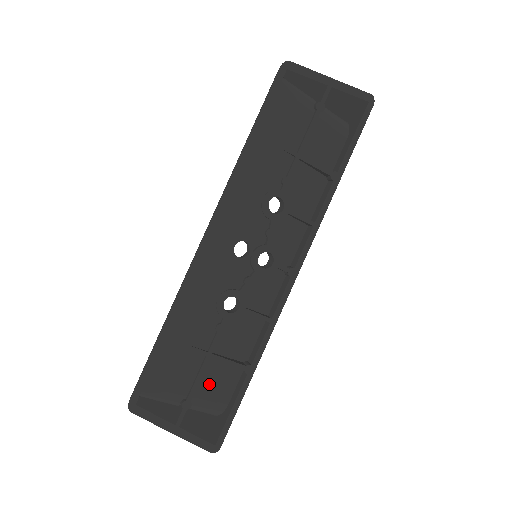
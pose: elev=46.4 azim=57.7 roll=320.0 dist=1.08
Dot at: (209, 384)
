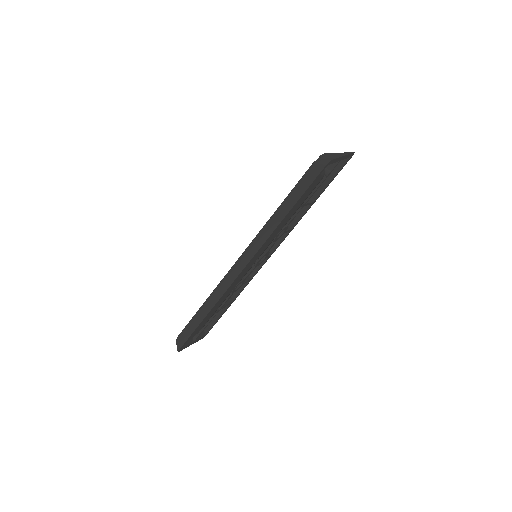
Dot at: occluded
